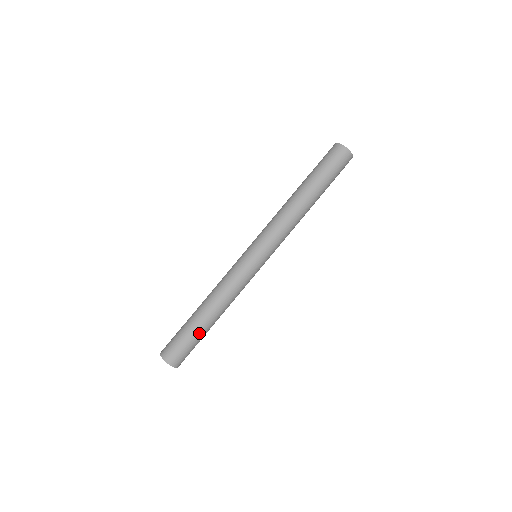
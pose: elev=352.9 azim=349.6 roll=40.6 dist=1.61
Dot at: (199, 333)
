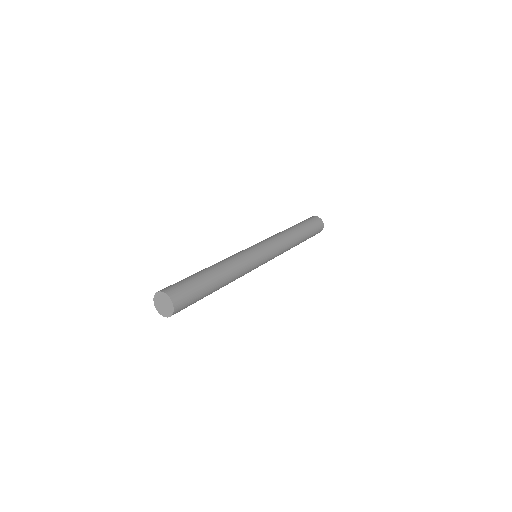
Dot at: (207, 292)
